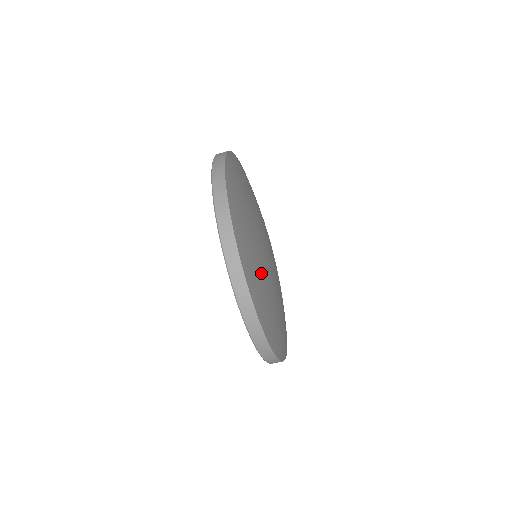
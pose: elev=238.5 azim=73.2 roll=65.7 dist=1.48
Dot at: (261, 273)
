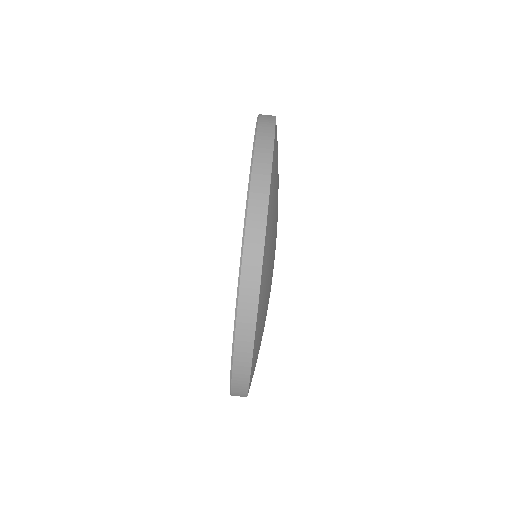
Dot at: (265, 318)
